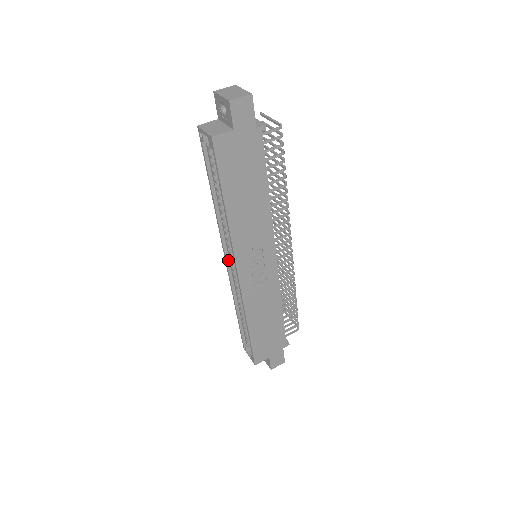
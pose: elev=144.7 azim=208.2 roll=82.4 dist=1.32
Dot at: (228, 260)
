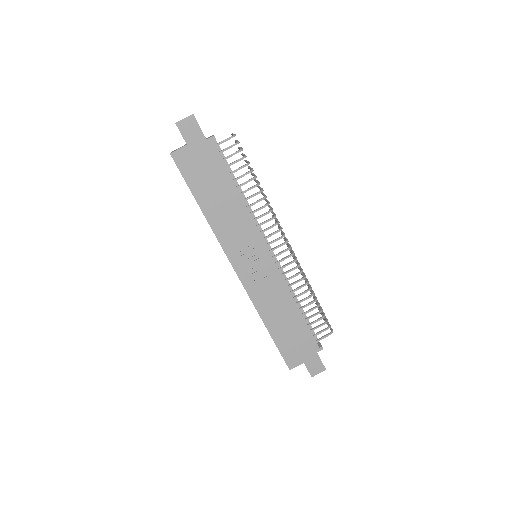
Dot at: occluded
